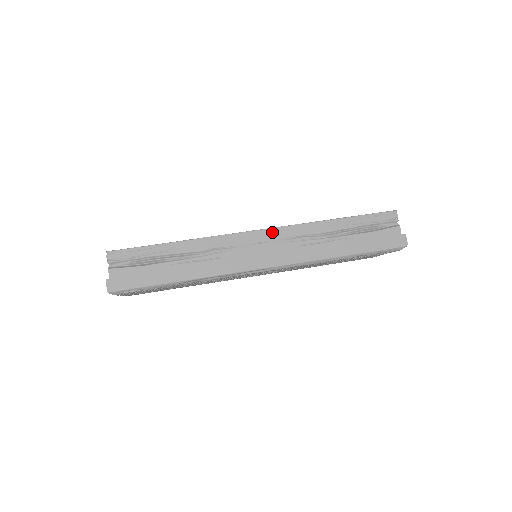
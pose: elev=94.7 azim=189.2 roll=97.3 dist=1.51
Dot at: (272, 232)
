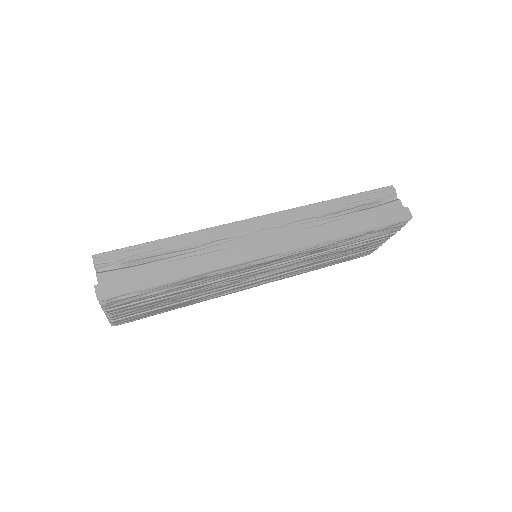
Dot at: (273, 217)
